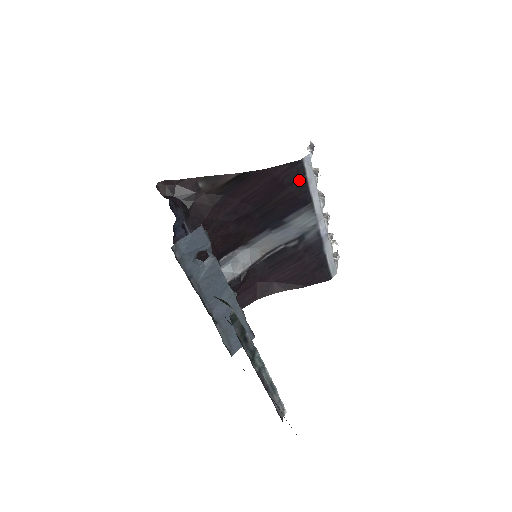
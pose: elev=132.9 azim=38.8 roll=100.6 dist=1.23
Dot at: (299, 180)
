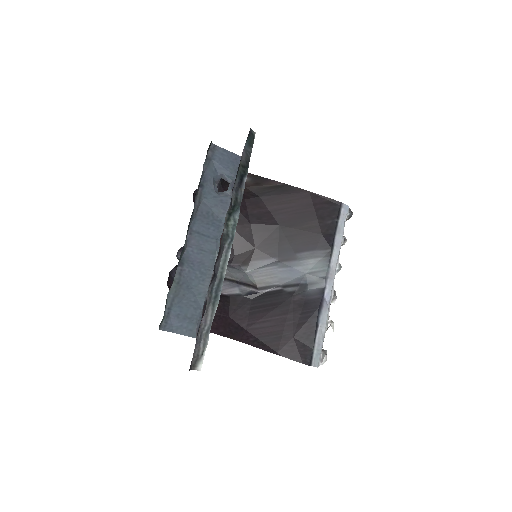
Dot at: (331, 219)
